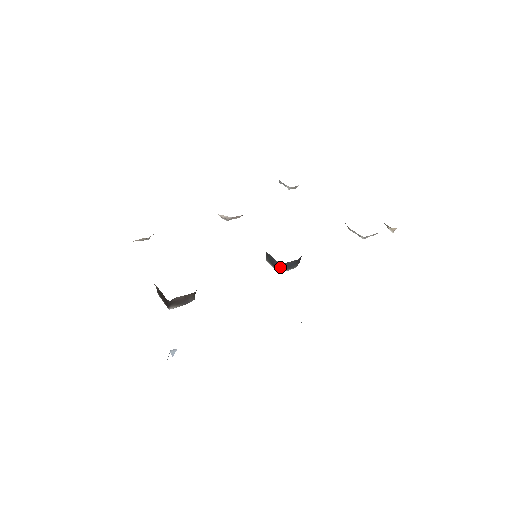
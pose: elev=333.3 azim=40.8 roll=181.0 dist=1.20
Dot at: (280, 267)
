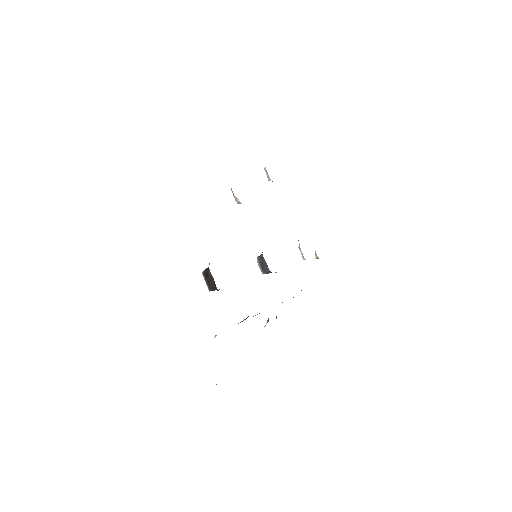
Dot at: (267, 273)
